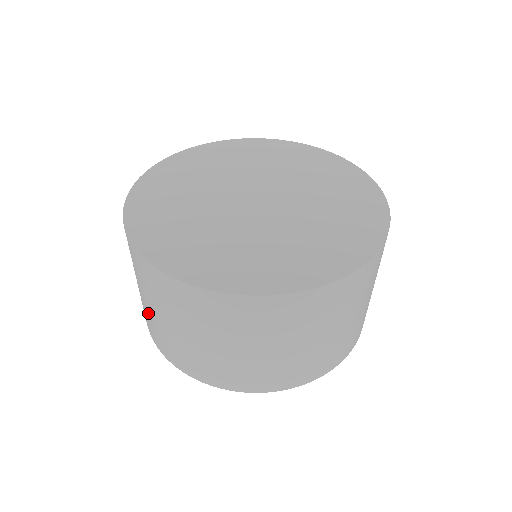
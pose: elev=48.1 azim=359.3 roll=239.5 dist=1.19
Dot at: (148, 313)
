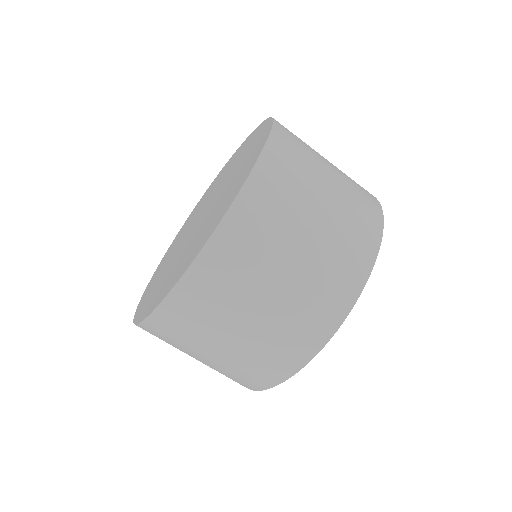
Dot at: occluded
